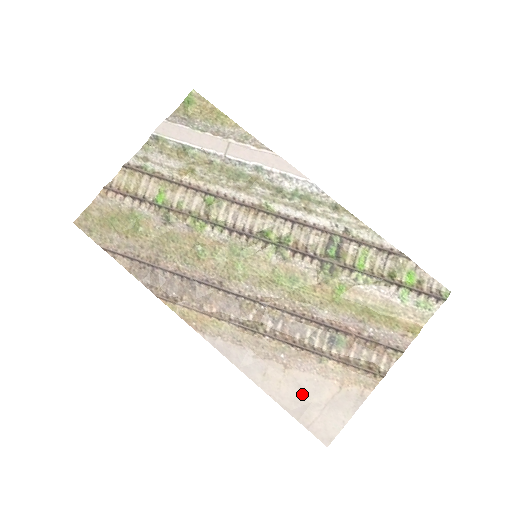
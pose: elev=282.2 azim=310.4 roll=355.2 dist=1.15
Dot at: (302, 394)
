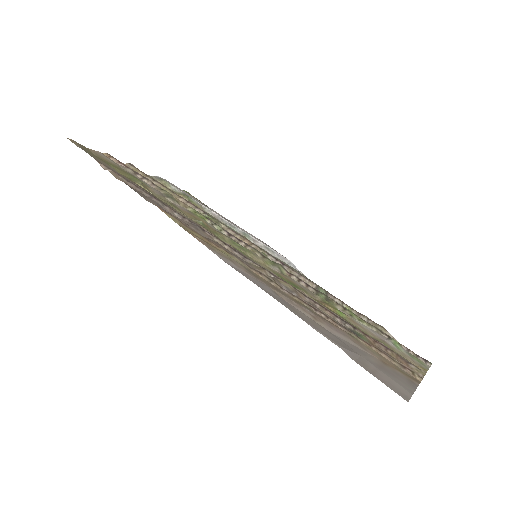
Dot at: (345, 344)
